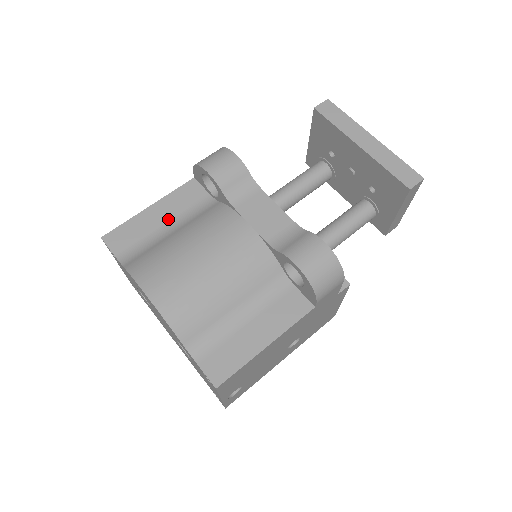
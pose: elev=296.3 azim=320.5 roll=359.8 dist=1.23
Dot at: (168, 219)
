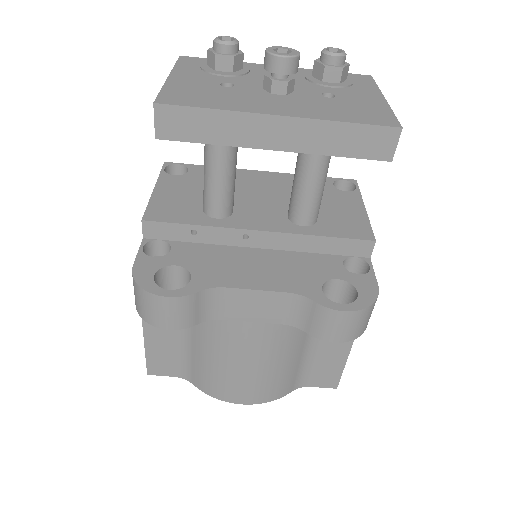
Dot at: (171, 334)
